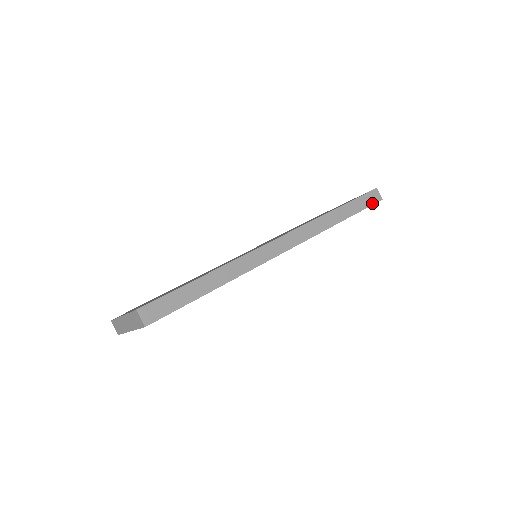
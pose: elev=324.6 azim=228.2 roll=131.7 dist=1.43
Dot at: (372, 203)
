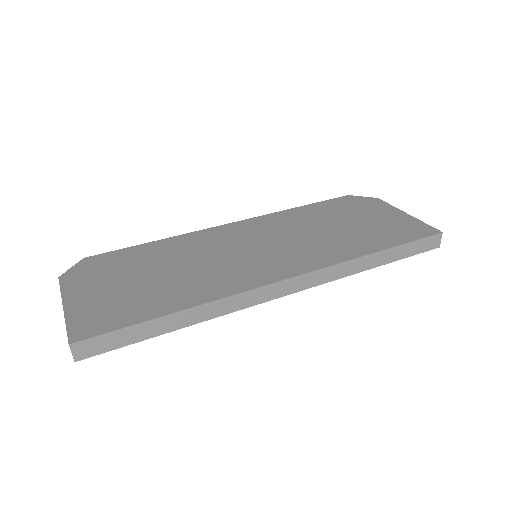
Dot at: (424, 250)
